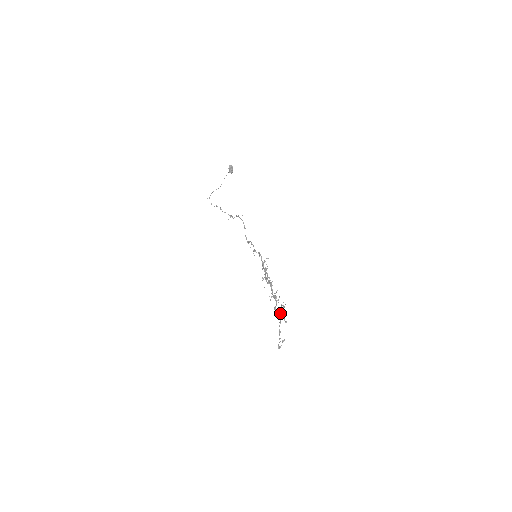
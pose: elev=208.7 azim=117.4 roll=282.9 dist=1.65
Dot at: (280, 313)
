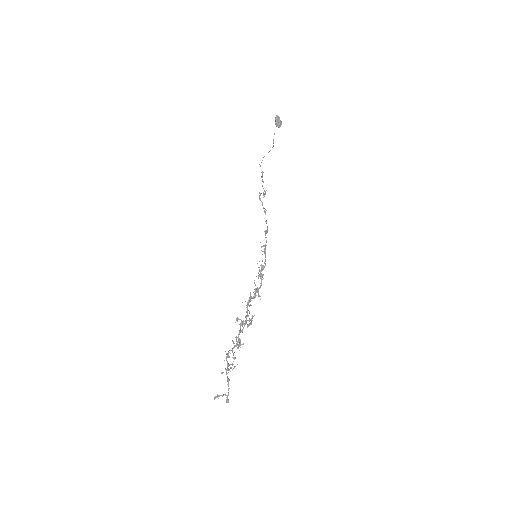
Dot at: (226, 354)
